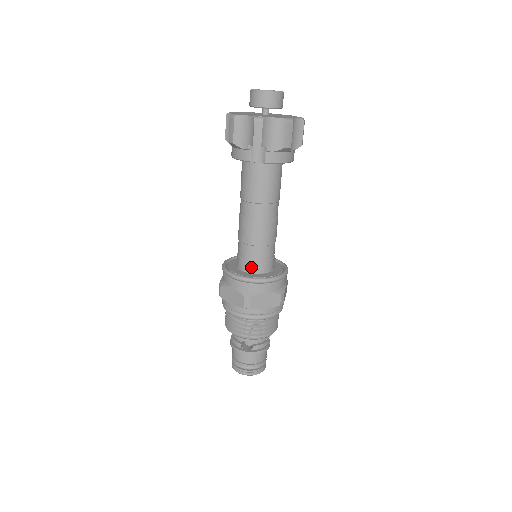
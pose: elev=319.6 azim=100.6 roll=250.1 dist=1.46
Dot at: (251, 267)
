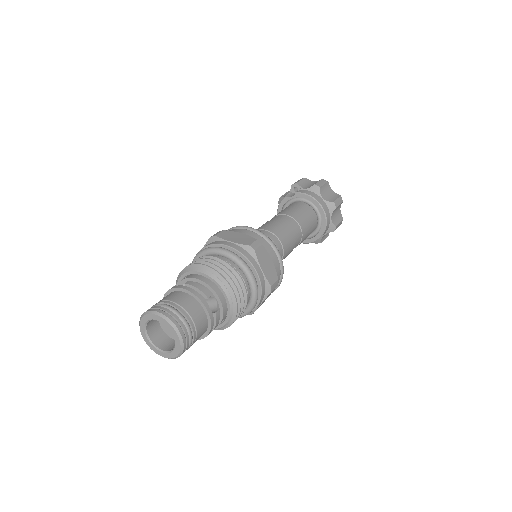
Dot at: occluded
